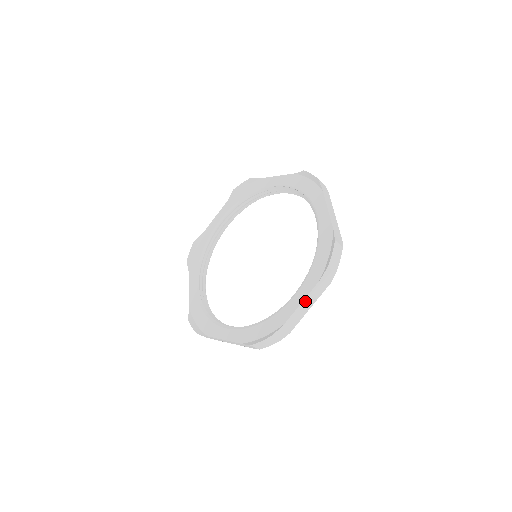
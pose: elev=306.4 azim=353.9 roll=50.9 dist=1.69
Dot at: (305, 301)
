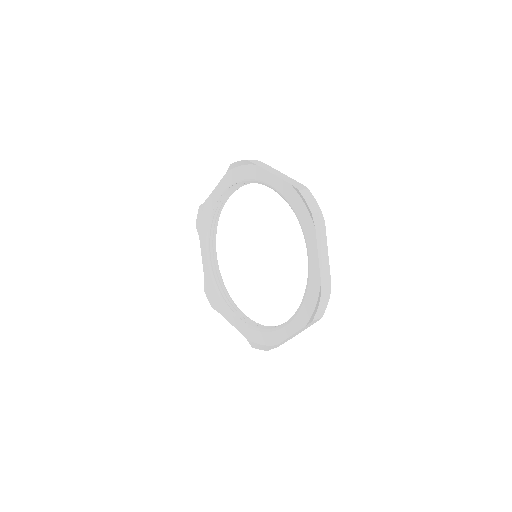
Dot at: (319, 252)
